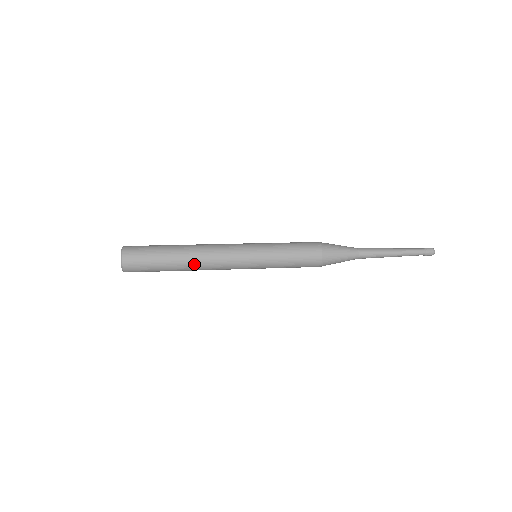
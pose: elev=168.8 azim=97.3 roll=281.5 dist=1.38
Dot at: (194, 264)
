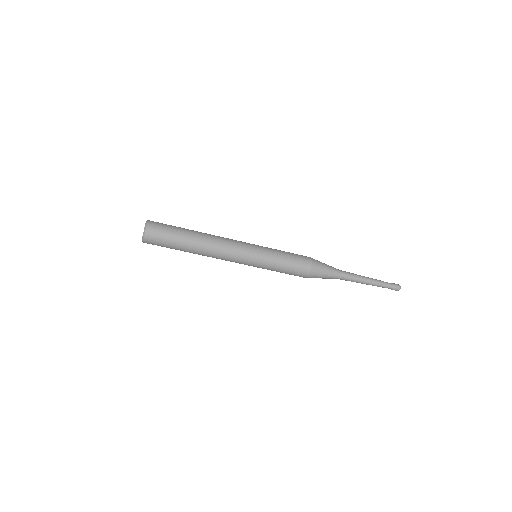
Dot at: (206, 241)
